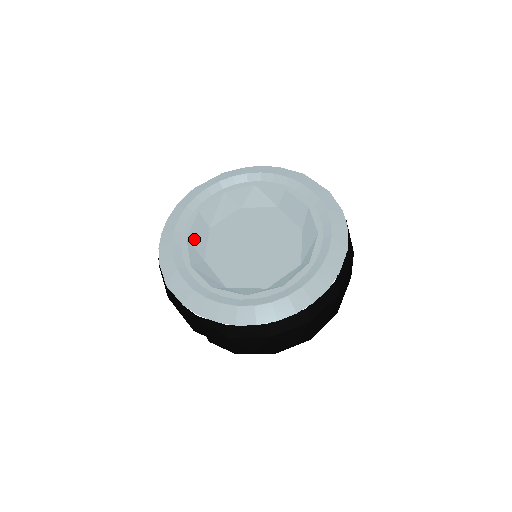
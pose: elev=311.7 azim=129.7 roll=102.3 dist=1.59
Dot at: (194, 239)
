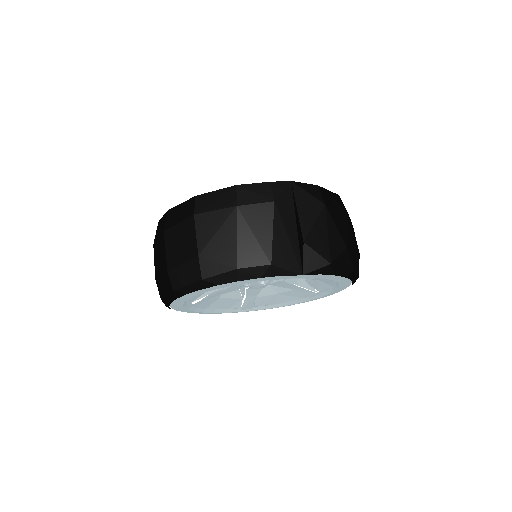
Dot at: occluded
